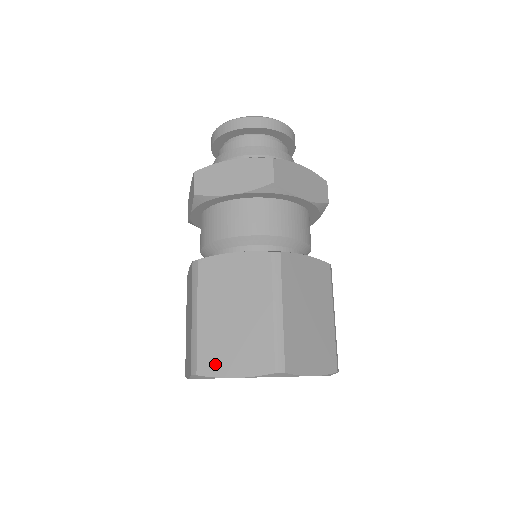
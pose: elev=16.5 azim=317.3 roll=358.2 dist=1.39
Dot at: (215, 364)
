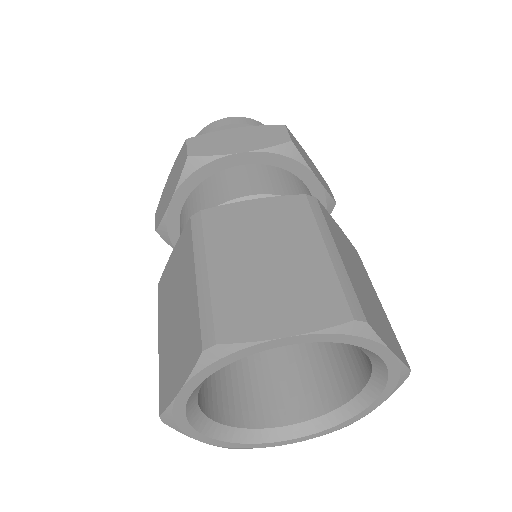
Dot at: (248, 323)
